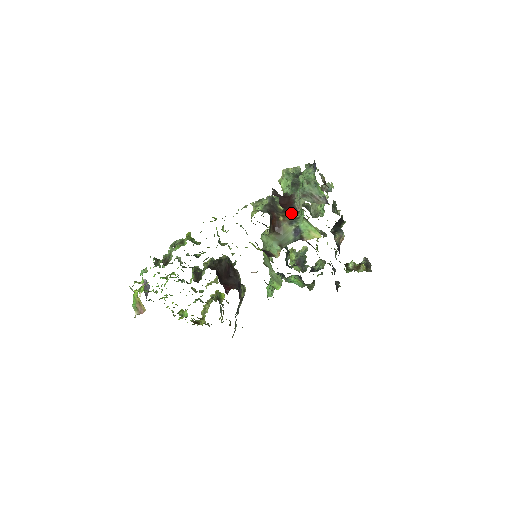
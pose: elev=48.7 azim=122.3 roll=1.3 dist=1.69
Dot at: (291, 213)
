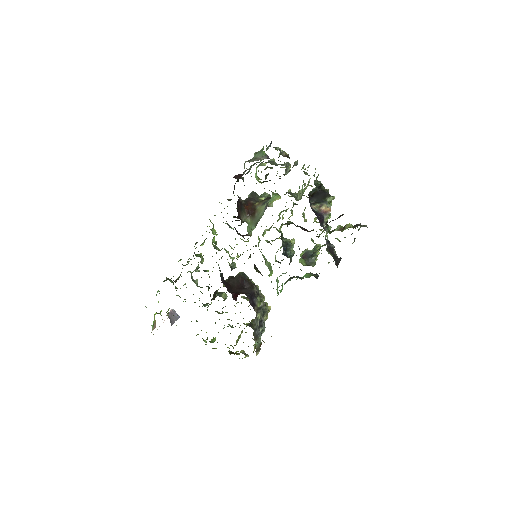
Dot at: occluded
